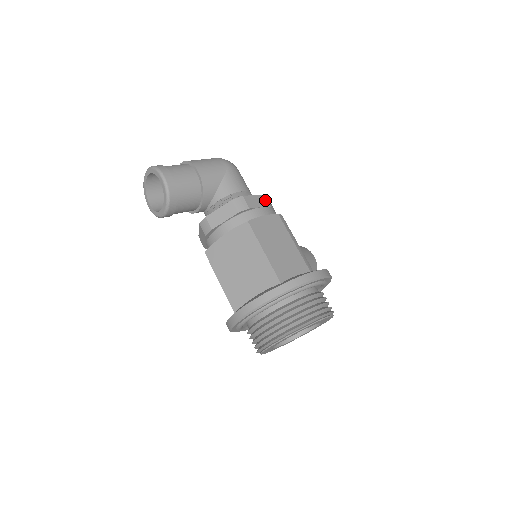
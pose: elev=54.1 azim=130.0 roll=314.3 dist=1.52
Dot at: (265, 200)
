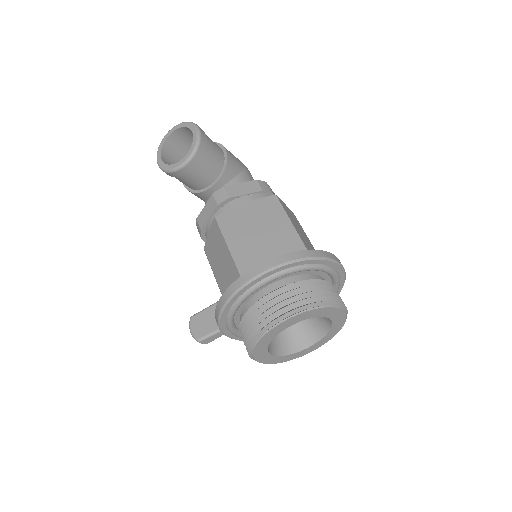
Dot at: occluded
